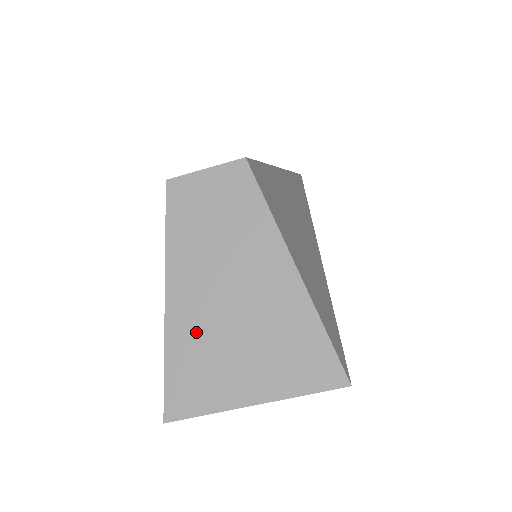
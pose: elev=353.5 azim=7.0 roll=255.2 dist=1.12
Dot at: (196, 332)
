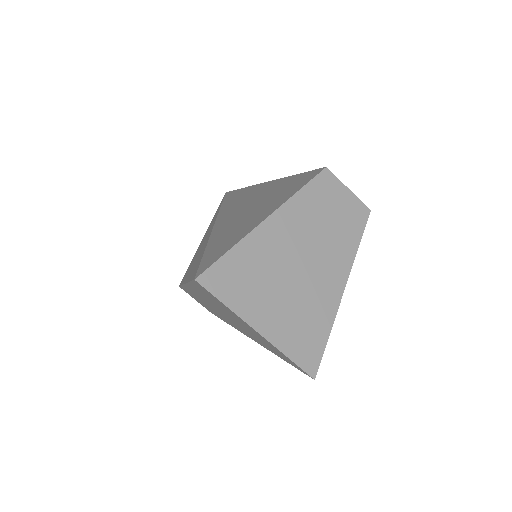
Dot at: (265, 256)
